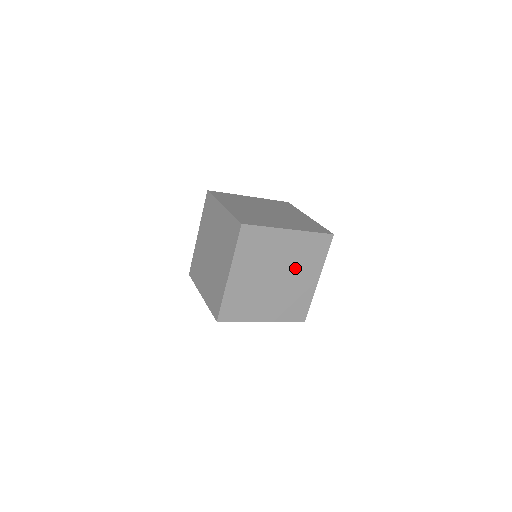
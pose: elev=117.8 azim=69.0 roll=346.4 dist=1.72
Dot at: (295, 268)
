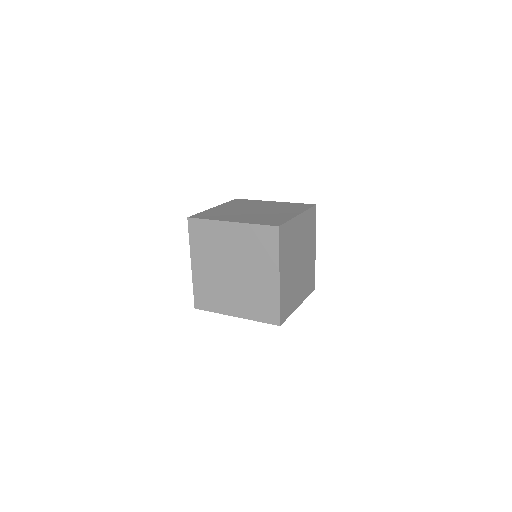
Dot at: (305, 247)
